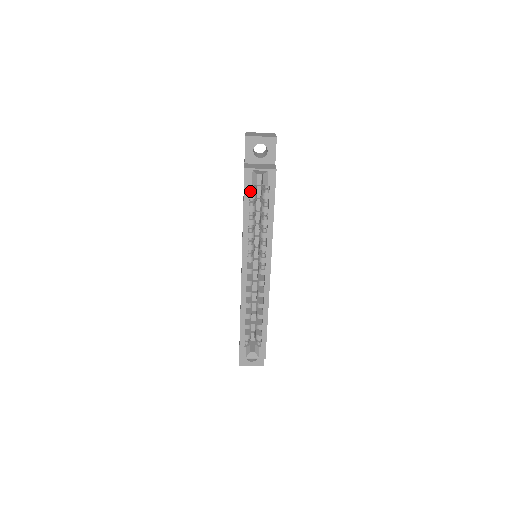
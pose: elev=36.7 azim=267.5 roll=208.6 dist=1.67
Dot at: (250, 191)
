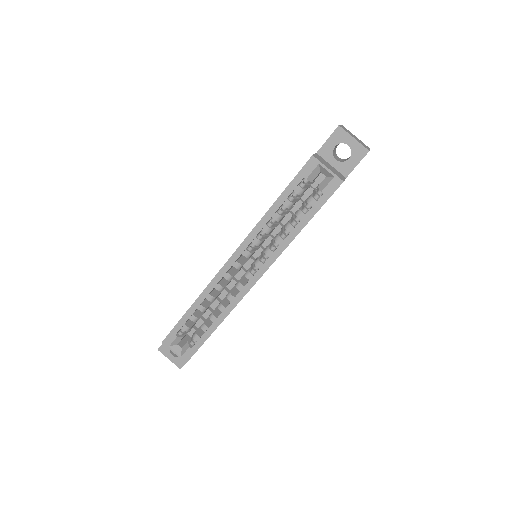
Dot at: (300, 184)
